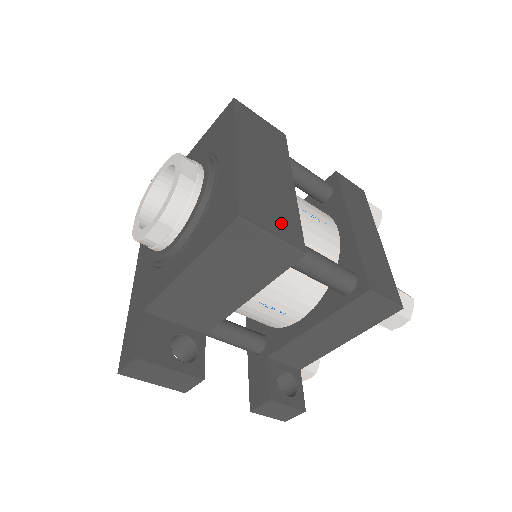
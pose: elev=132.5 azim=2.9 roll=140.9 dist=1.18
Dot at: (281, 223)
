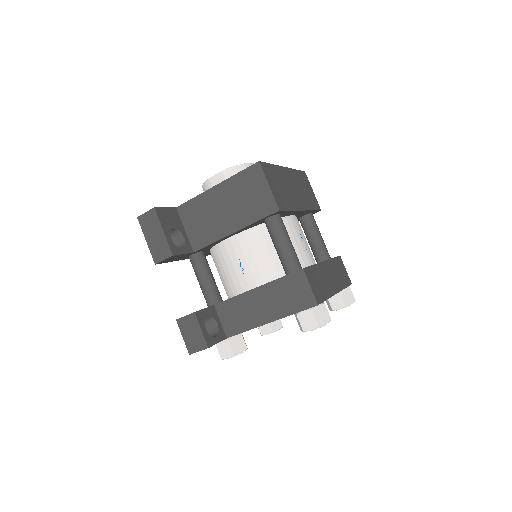
Dot at: (278, 193)
